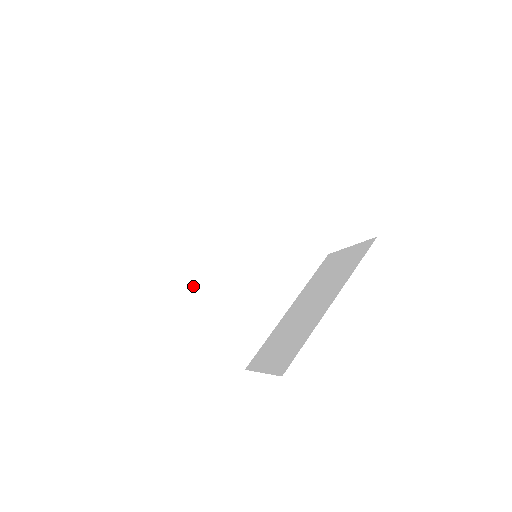
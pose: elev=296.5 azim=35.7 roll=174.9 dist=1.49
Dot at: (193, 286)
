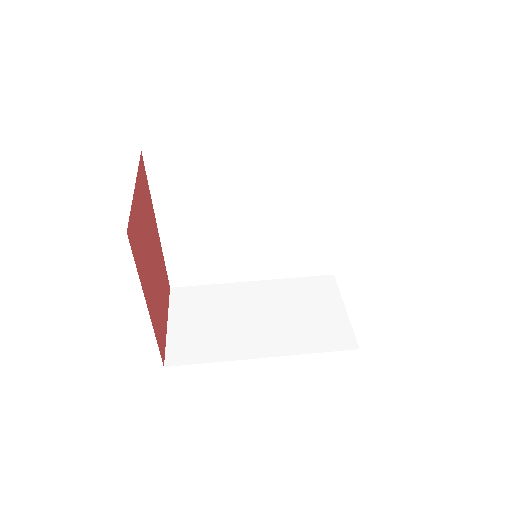
Dot at: (189, 204)
